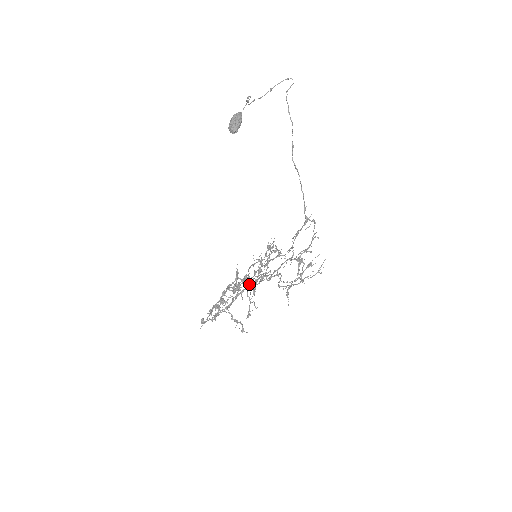
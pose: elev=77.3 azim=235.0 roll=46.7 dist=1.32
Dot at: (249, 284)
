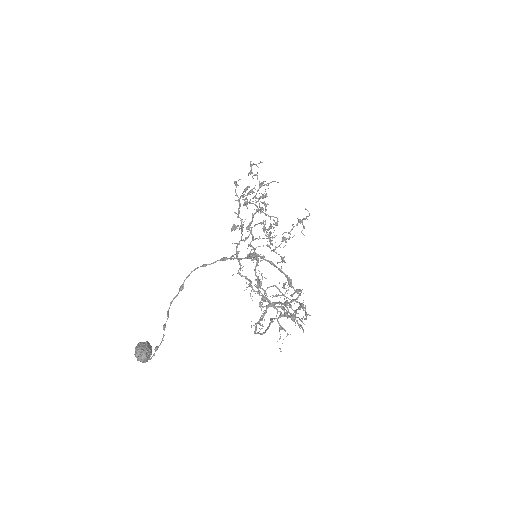
Dot at: occluded
